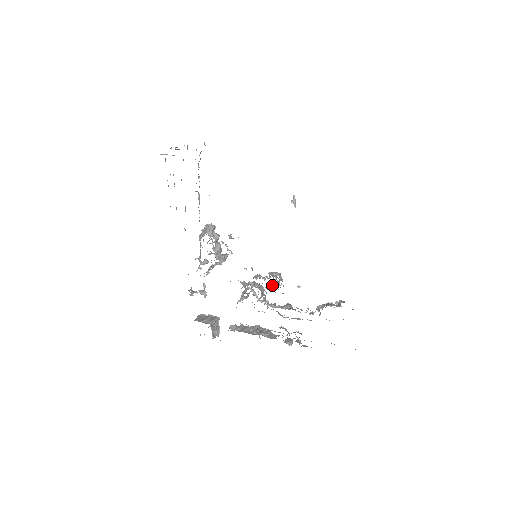
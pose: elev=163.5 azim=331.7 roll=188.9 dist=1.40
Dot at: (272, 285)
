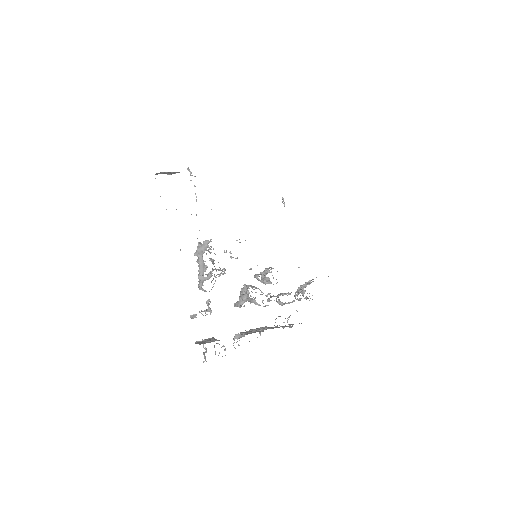
Dot at: (265, 281)
